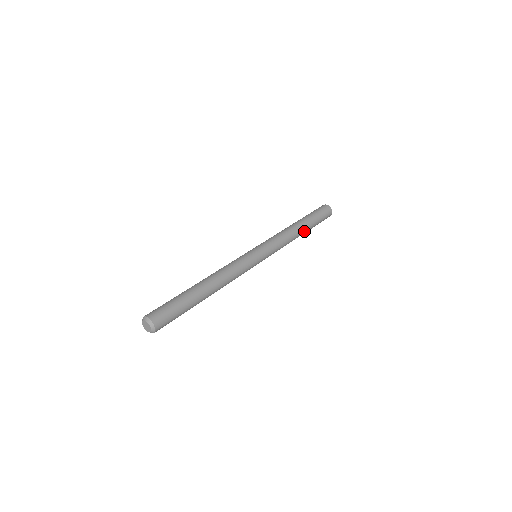
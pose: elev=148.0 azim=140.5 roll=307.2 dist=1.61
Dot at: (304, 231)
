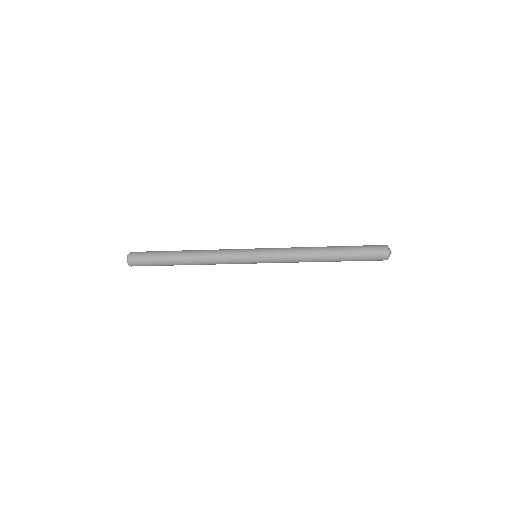
Dot at: (329, 259)
